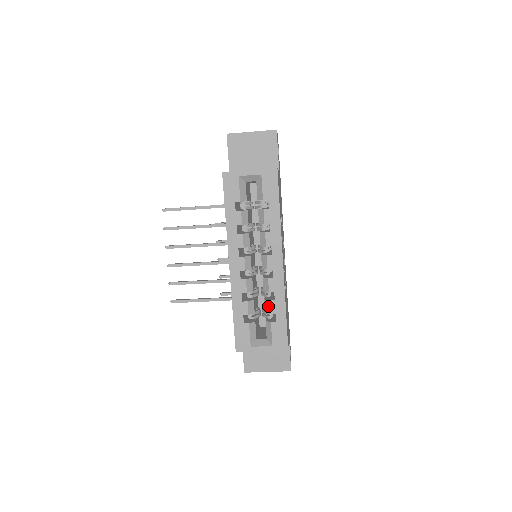
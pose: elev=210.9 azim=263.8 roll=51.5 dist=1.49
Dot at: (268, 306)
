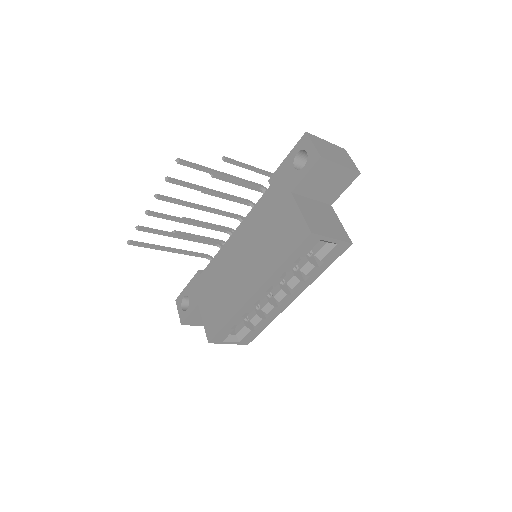
Dot at: (257, 321)
